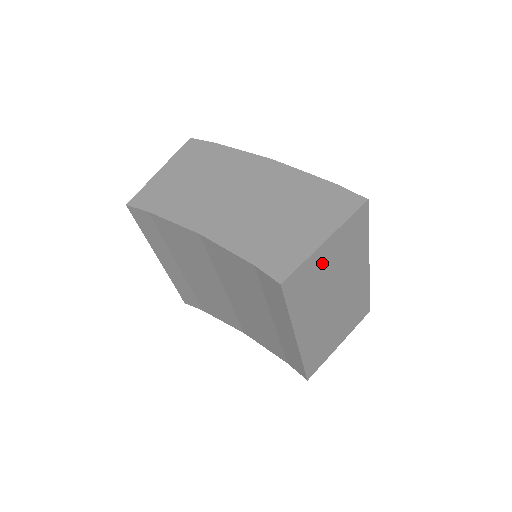
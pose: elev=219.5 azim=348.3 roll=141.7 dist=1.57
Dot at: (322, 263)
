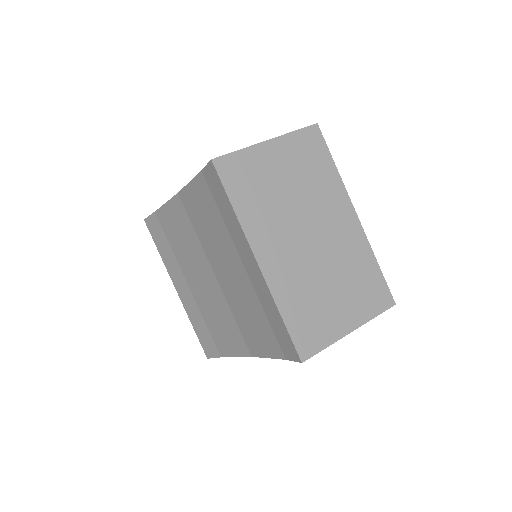
Dot at: (270, 167)
